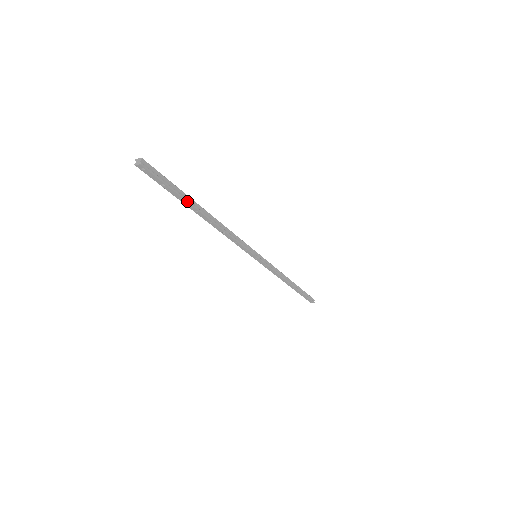
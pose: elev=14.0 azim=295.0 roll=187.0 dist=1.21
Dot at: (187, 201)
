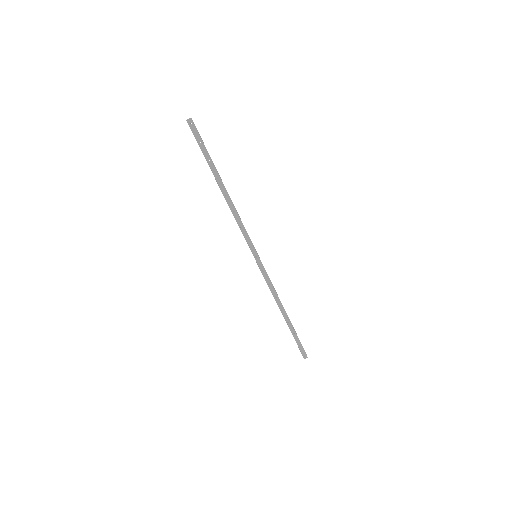
Dot at: (213, 165)
